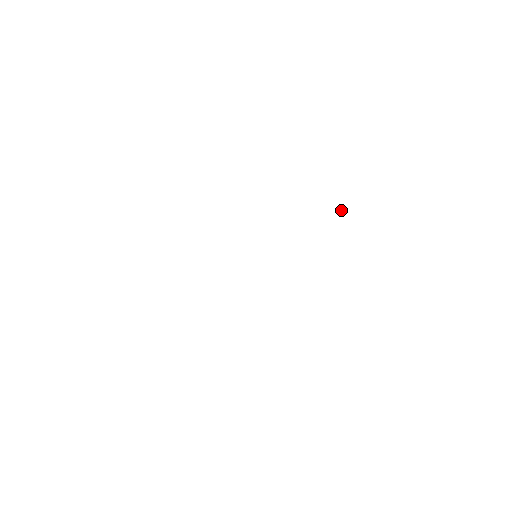
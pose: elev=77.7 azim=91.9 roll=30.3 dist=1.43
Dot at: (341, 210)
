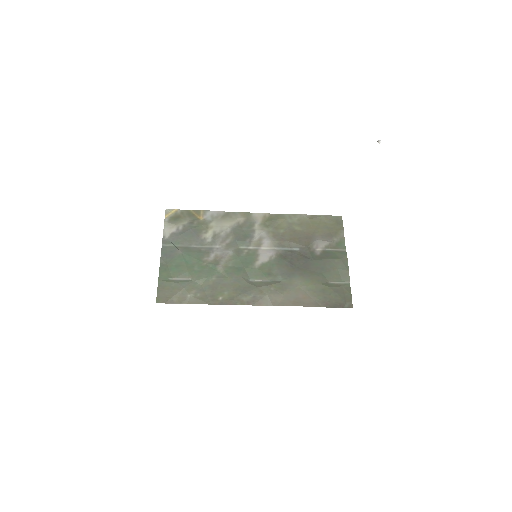
Dot at: occluded
